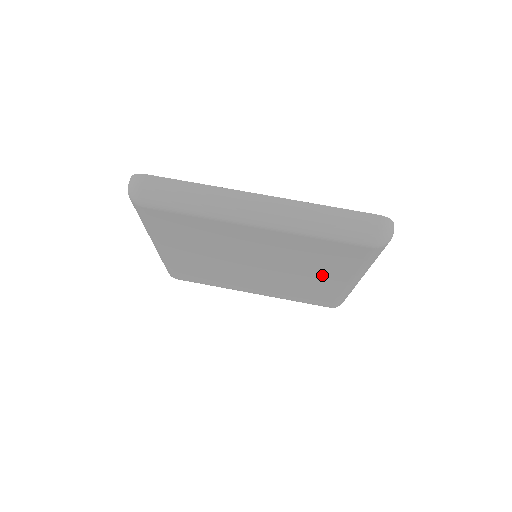
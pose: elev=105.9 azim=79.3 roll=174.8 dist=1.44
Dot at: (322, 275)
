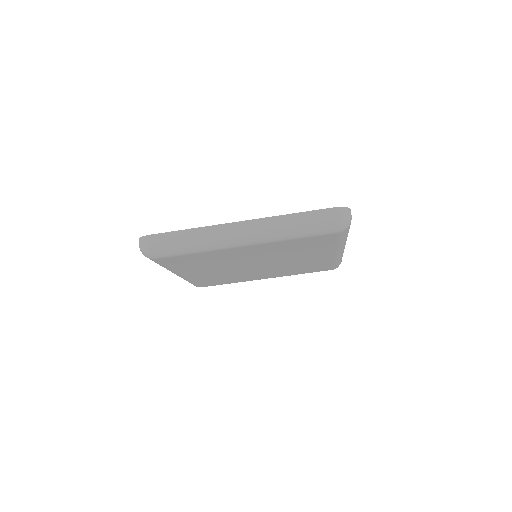
Dot at: (312, 255)
